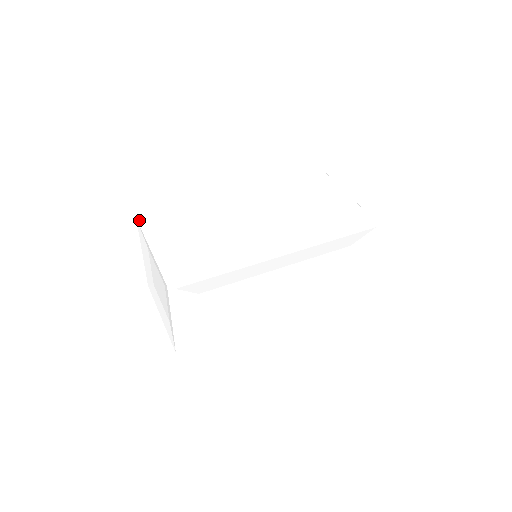
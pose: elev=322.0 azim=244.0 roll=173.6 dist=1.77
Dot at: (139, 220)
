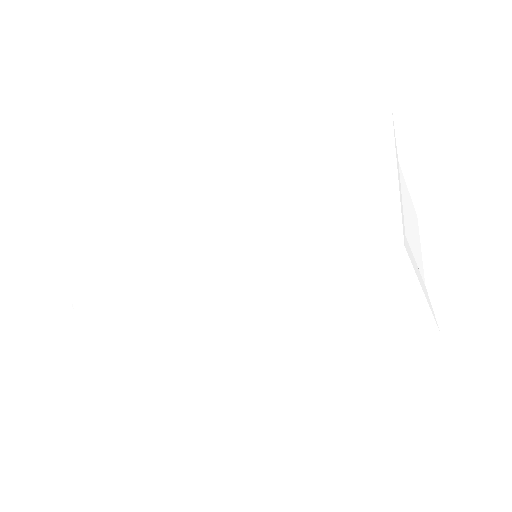
Dot at: occluded
